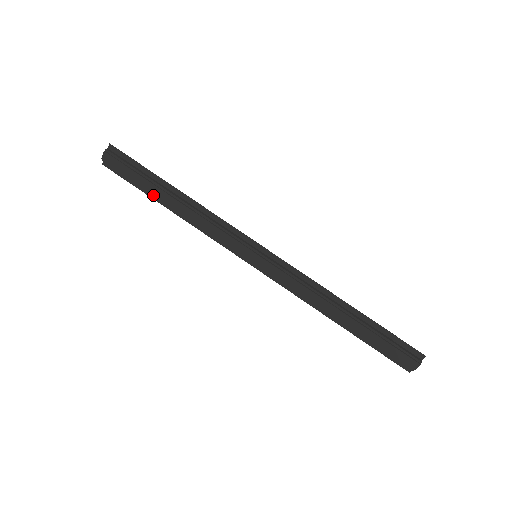
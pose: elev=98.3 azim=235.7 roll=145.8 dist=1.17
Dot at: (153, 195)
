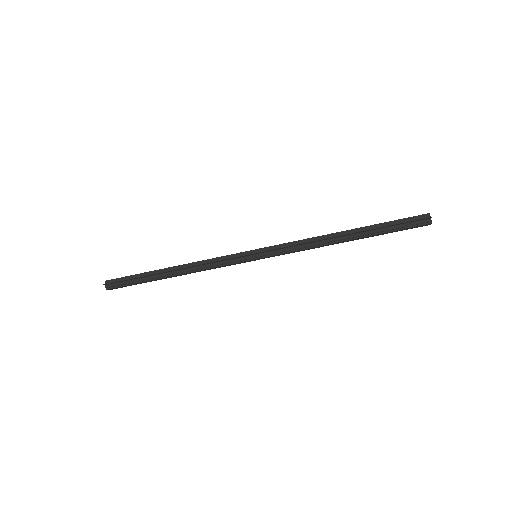
Dot at: occluded
